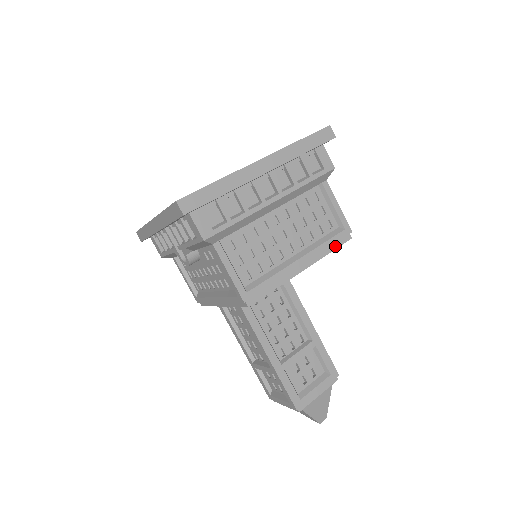
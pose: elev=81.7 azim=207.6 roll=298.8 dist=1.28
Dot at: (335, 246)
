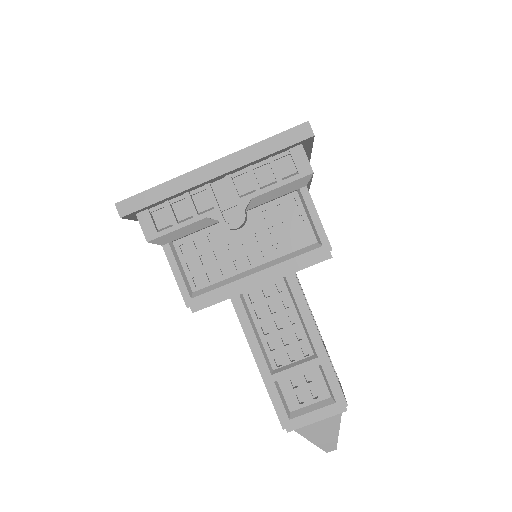
Dot at: occluded
